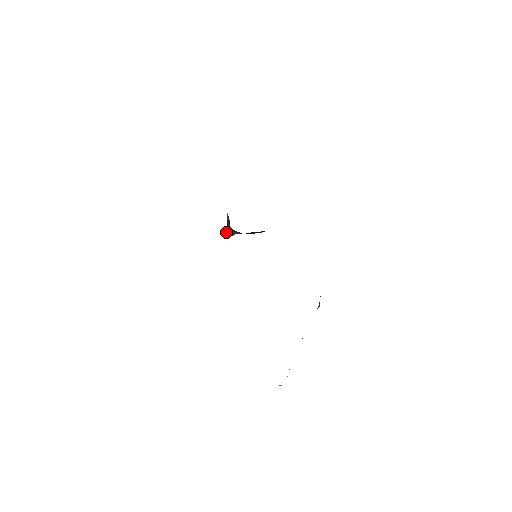
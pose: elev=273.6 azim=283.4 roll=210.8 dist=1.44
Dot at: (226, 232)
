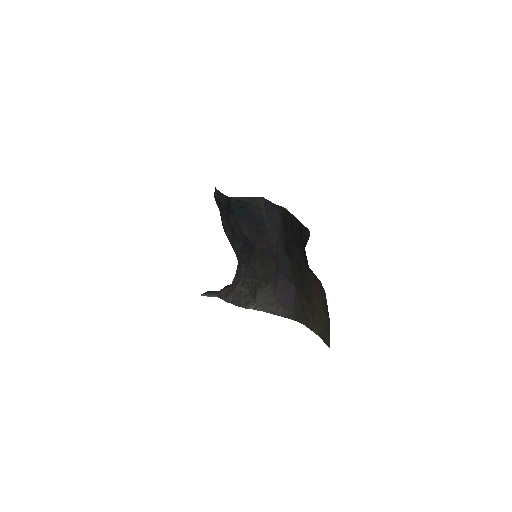
Dot at: (213, 291)
